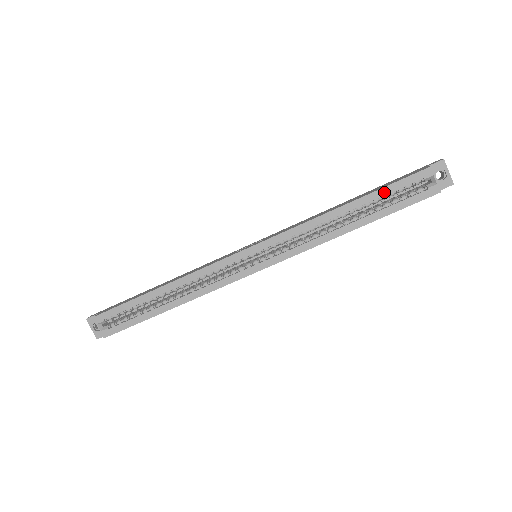
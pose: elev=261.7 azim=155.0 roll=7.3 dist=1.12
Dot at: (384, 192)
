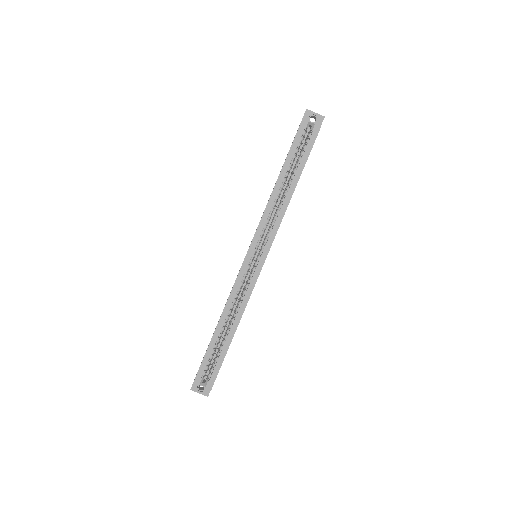
Dot at: (291, 154)
